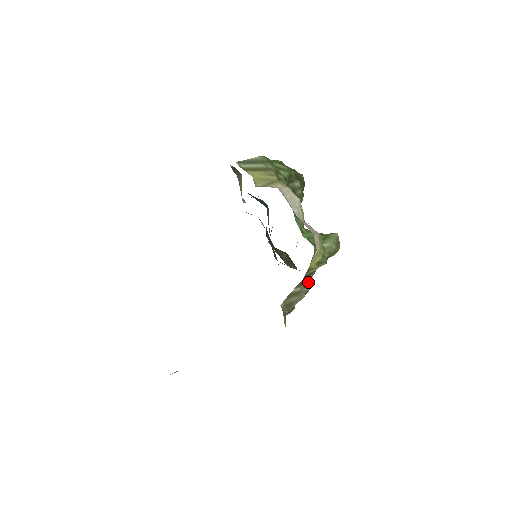
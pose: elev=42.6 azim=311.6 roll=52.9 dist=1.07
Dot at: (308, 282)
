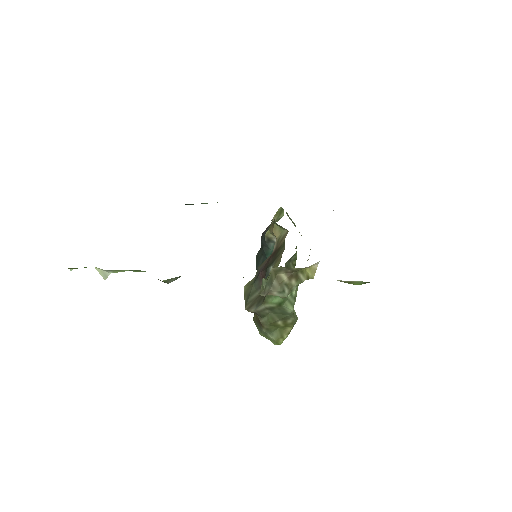
Dot at: (290, 286)
